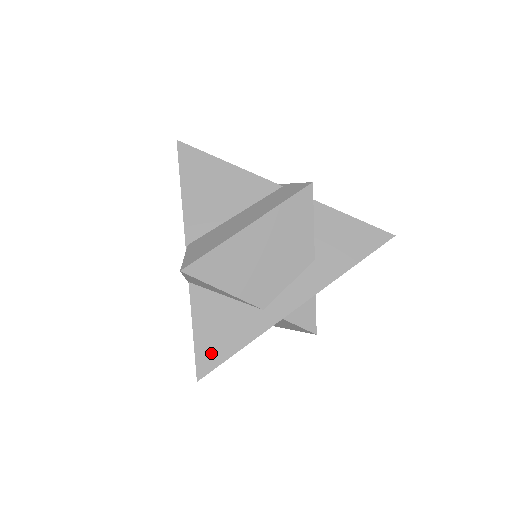
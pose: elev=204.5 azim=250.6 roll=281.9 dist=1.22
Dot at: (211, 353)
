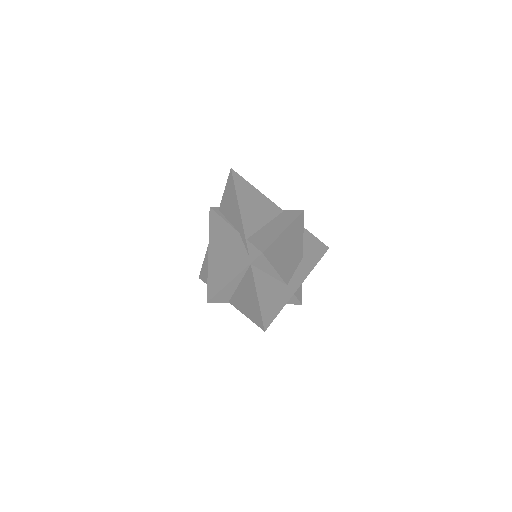
Dot at: (268, 312)
